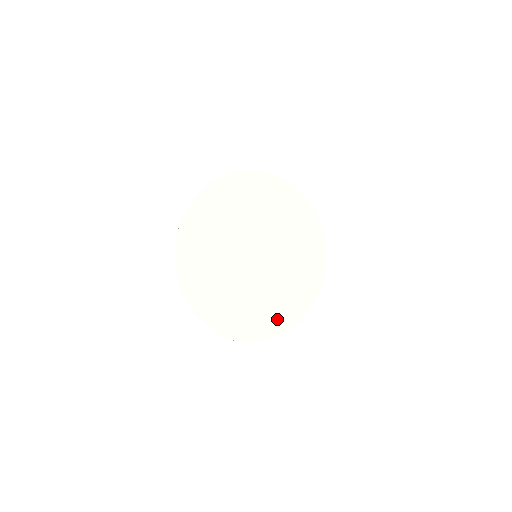
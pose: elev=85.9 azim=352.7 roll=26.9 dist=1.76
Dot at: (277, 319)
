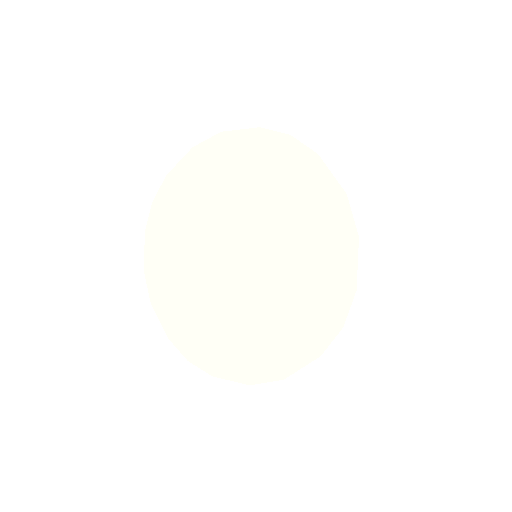
Dot at: (252, 362)
